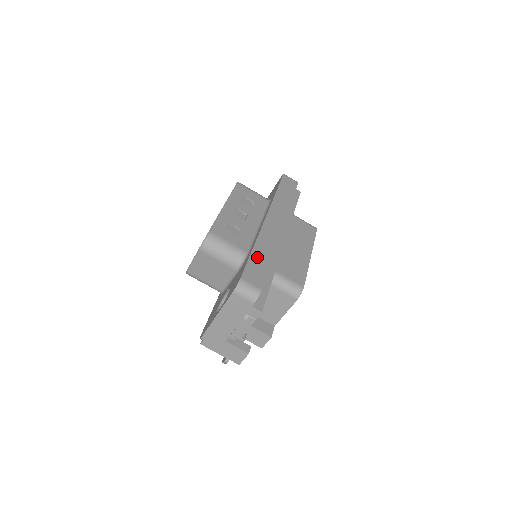
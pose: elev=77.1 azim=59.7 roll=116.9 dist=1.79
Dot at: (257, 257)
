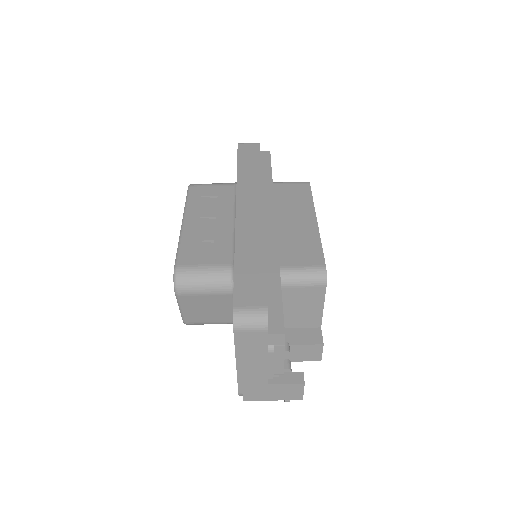
Dot at: (244, 266)
